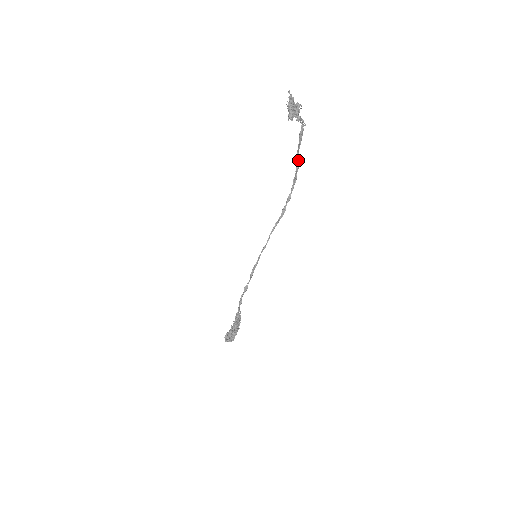
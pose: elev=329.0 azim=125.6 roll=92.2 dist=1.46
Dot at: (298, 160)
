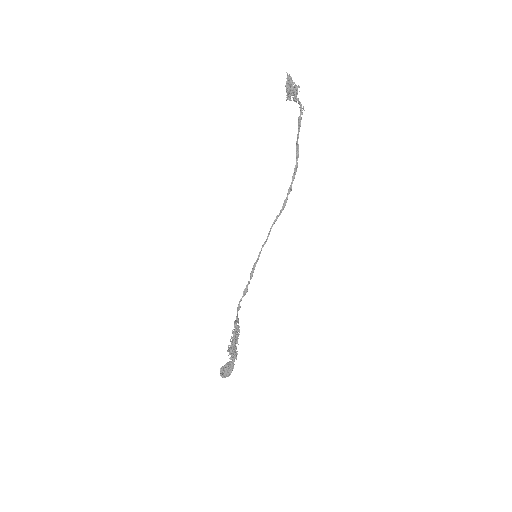
Dot at: (298, 147)
